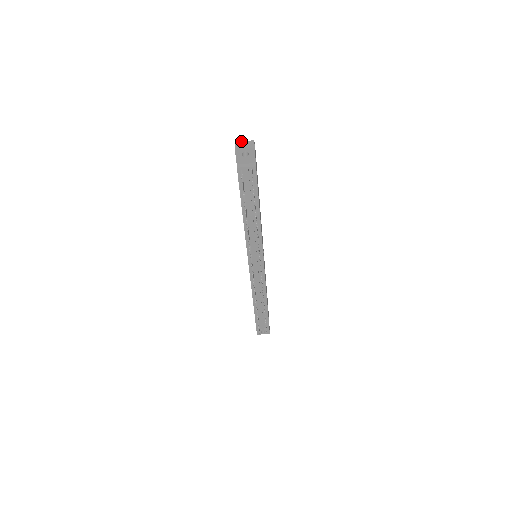
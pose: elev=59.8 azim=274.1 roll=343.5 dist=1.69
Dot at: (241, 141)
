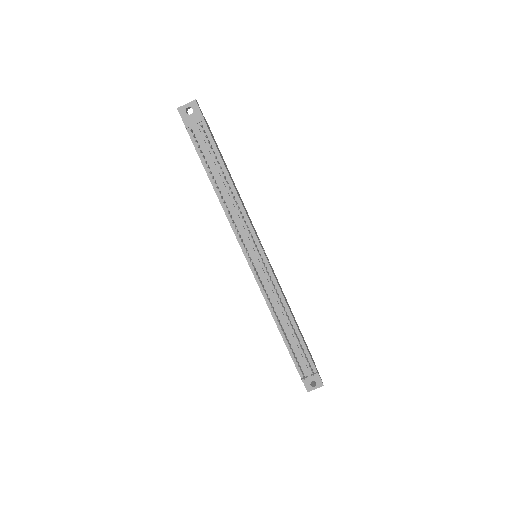
Dot at: occluded
